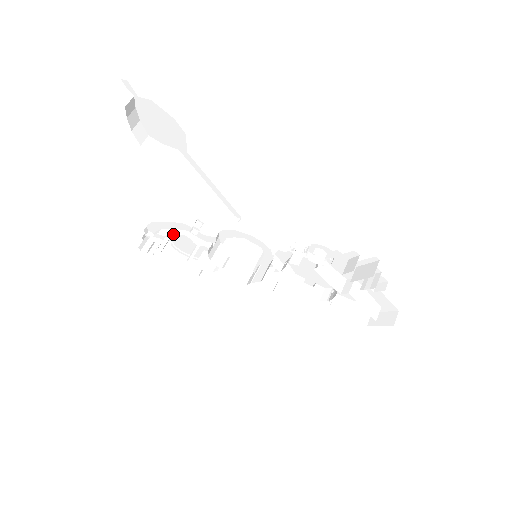
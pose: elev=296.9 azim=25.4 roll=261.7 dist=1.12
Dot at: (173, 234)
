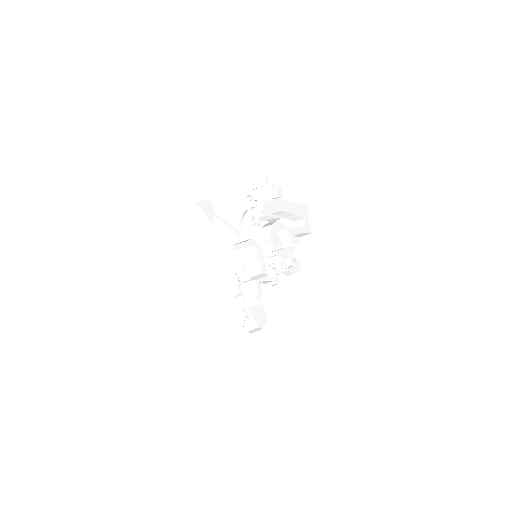
Dot at: occluded
